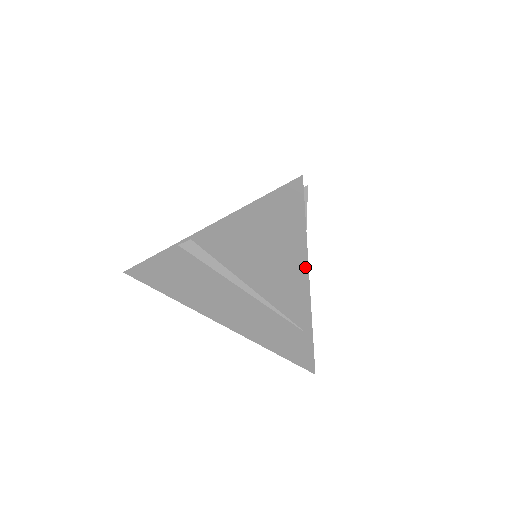
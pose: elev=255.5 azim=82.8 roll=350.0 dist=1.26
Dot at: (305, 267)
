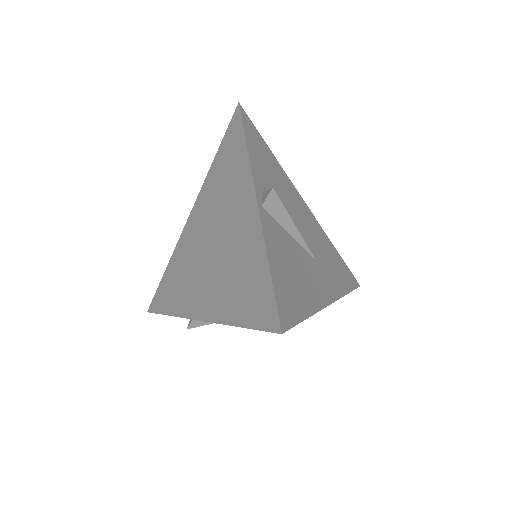
Dot at: occluded
